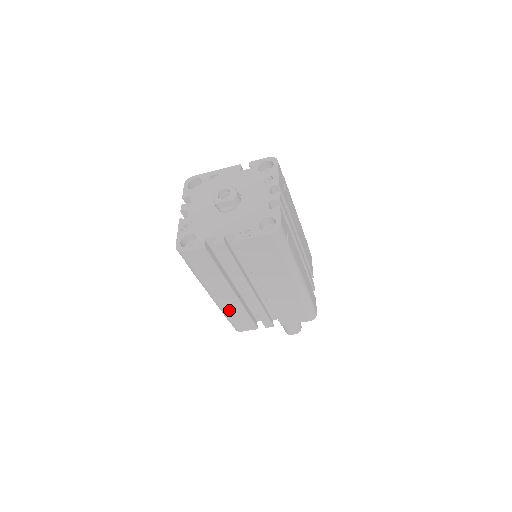
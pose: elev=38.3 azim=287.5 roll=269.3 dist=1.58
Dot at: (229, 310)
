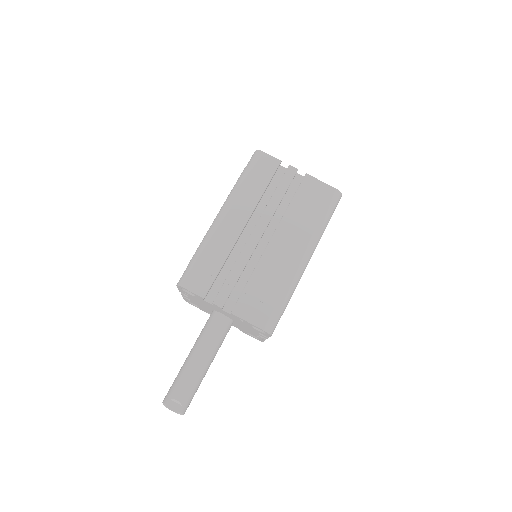
Dot at: (214, 243)
